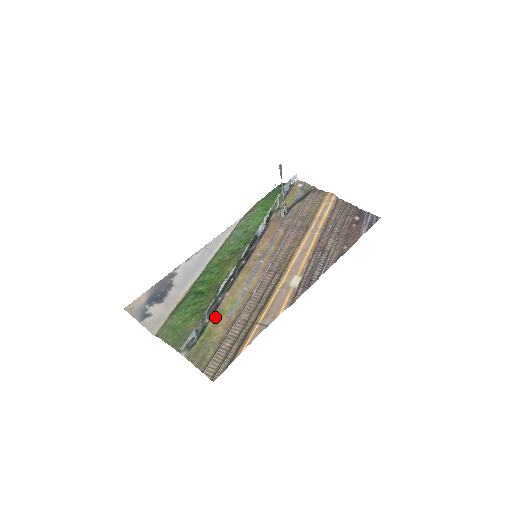
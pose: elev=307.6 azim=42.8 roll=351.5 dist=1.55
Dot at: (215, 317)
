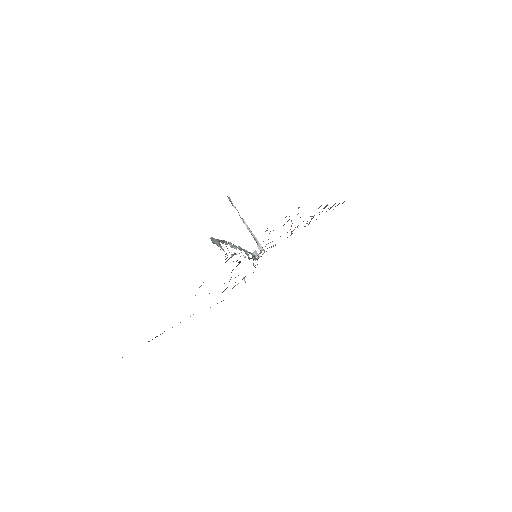
Dot at: occluded
